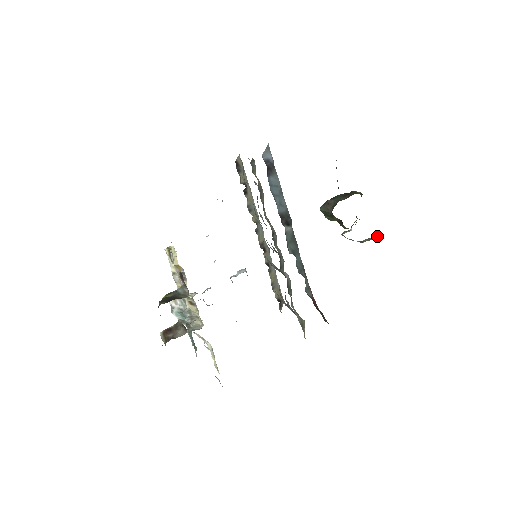
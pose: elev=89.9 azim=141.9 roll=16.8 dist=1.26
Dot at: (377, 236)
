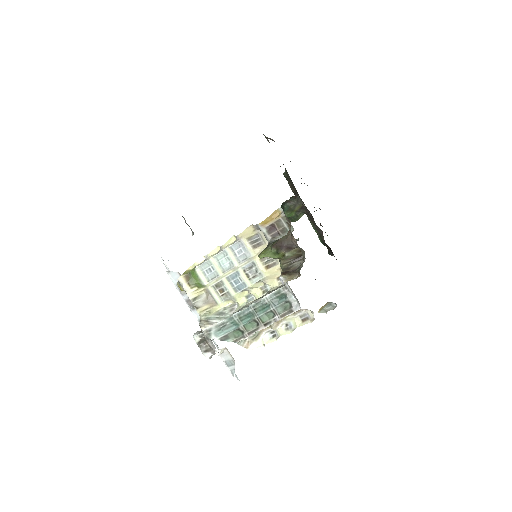
Dot at: occluded
